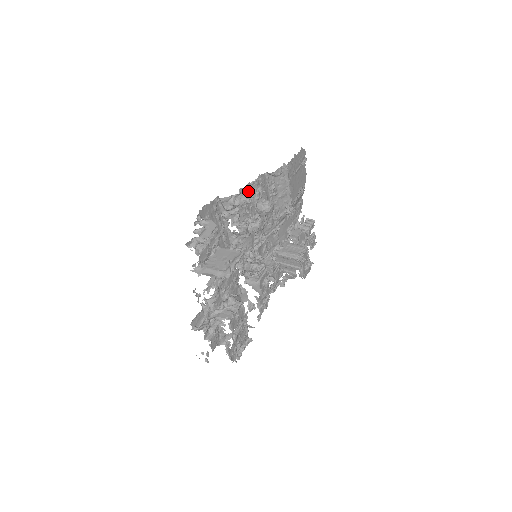
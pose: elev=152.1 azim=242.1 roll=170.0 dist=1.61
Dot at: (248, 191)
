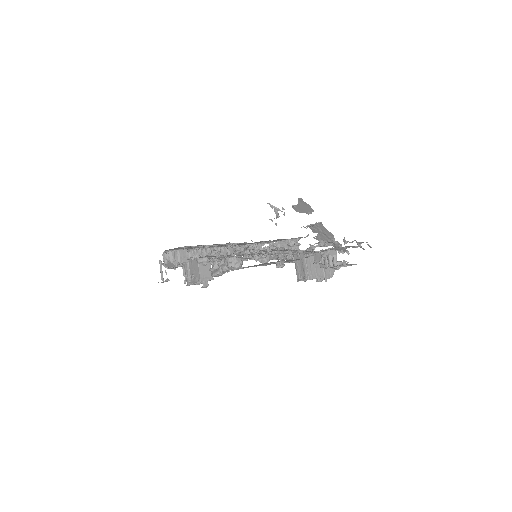
Dot at: (206, 256)
